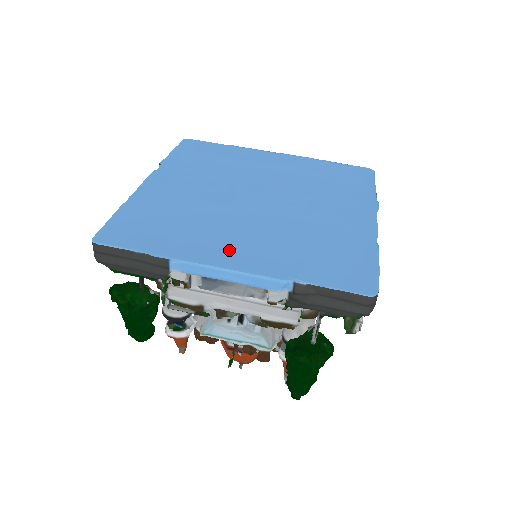
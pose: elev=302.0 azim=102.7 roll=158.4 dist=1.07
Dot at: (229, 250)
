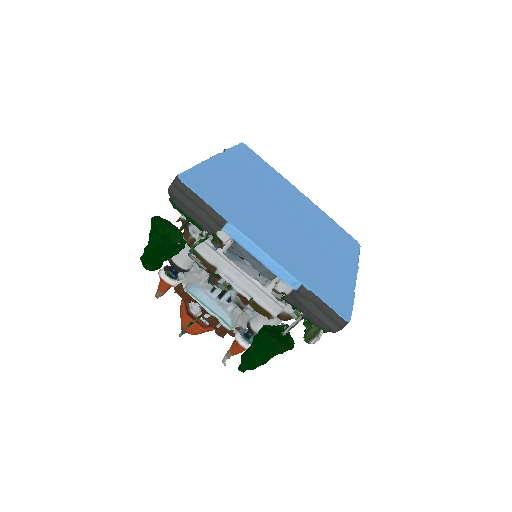
Dot at: (266, 239)
